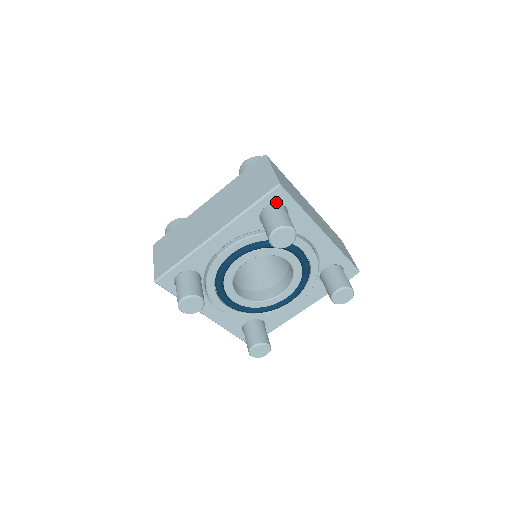
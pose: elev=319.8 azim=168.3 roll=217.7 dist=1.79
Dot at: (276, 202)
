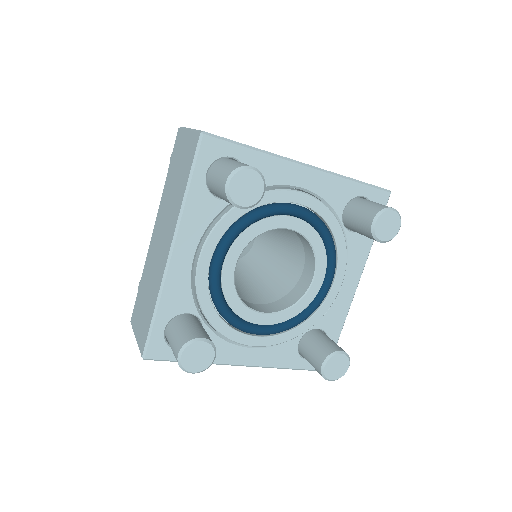
Dot at: occluded
